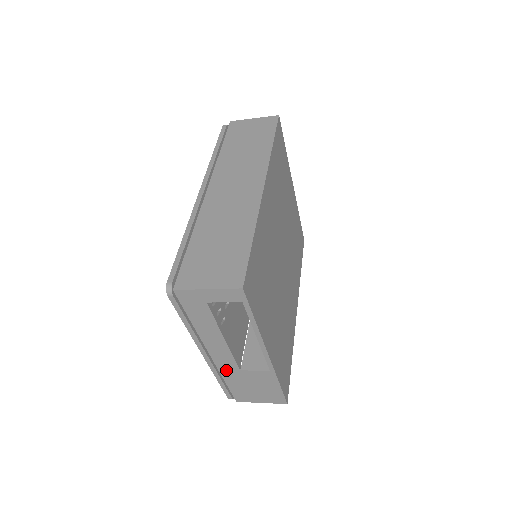
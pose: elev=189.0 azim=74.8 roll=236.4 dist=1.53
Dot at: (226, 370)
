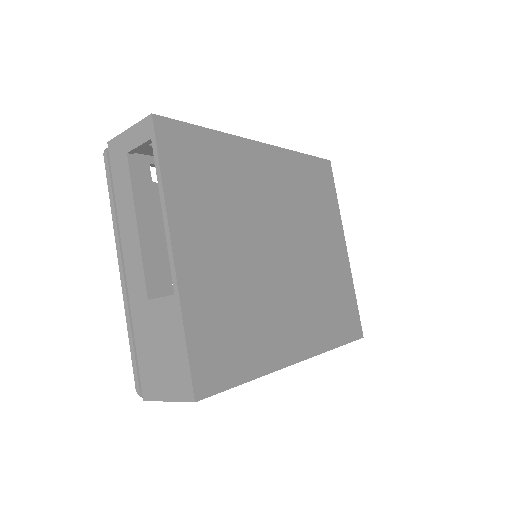
Dot at: (136, 303)
